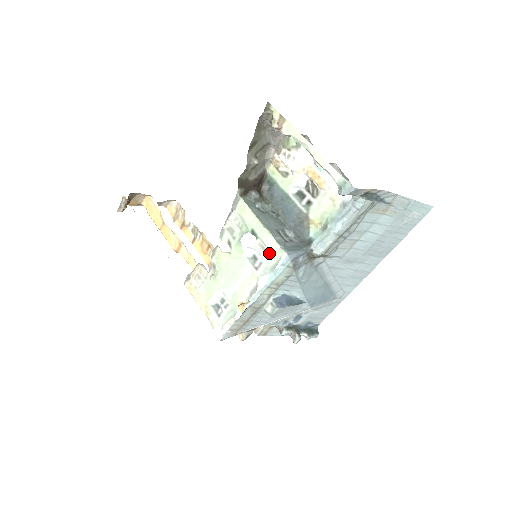
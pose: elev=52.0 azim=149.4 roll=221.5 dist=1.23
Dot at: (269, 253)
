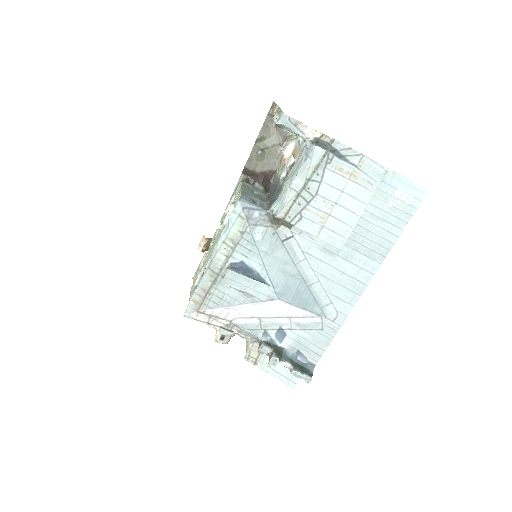
Dot at: occluded
